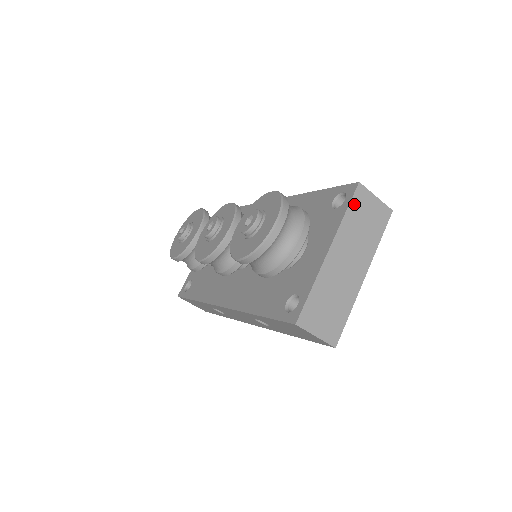
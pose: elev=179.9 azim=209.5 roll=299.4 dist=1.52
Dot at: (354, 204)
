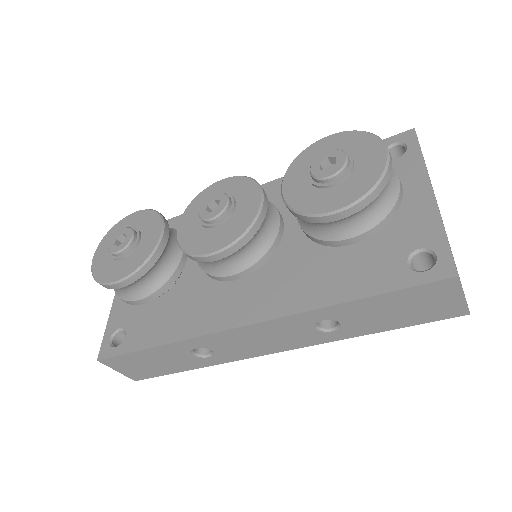
Dot at: occluded
